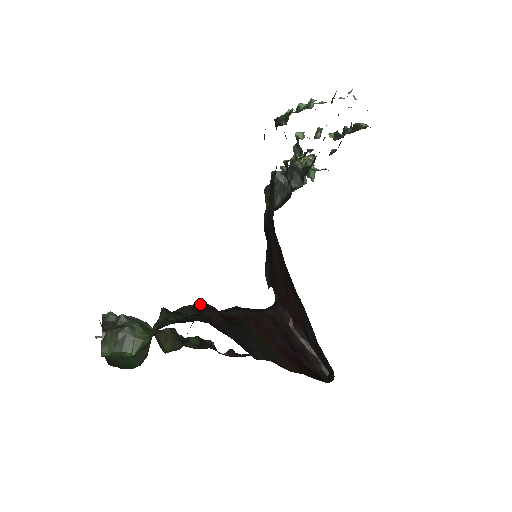
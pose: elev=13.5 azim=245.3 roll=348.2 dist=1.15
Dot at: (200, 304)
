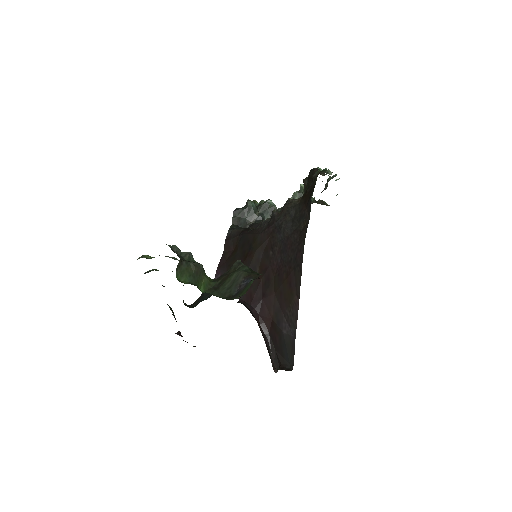
Dot at: occluded
